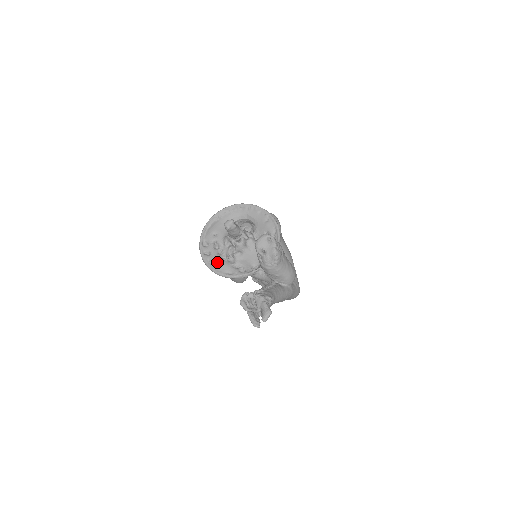
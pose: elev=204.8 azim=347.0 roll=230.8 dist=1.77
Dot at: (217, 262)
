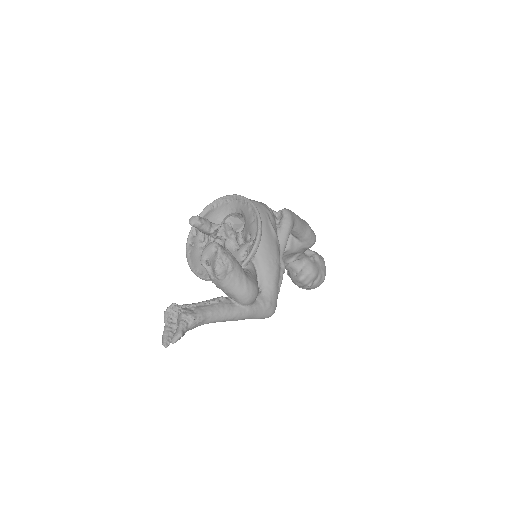
Dot at: (194, 256)
